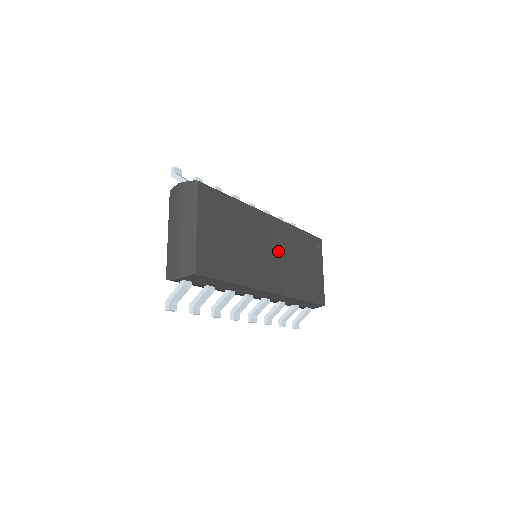
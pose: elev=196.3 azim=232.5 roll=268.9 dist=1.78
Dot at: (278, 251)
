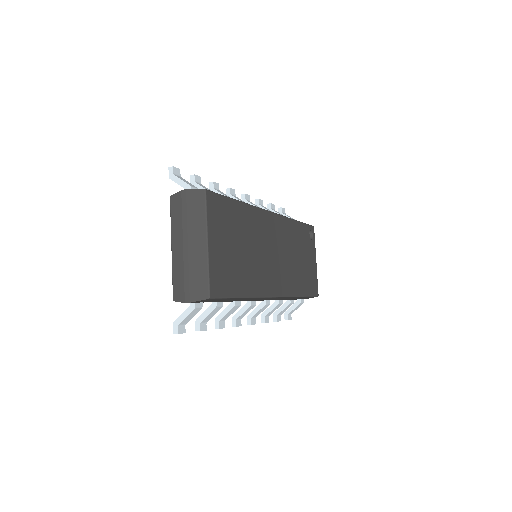
Dot at: (279, 250)
